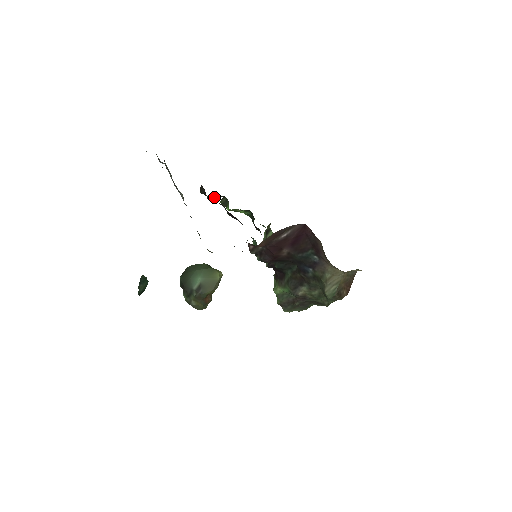
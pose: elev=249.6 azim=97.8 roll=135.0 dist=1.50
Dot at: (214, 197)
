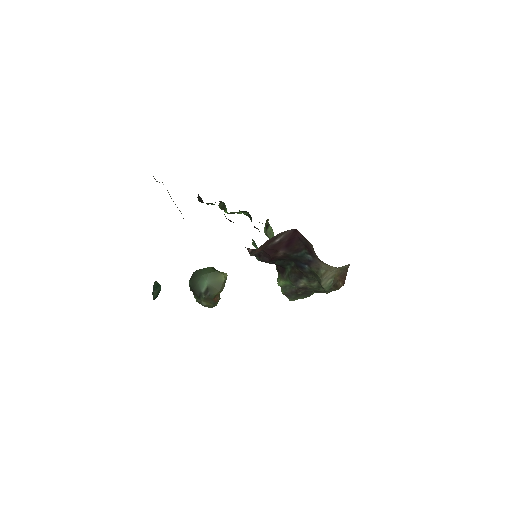
Dot at: (212, 203)
